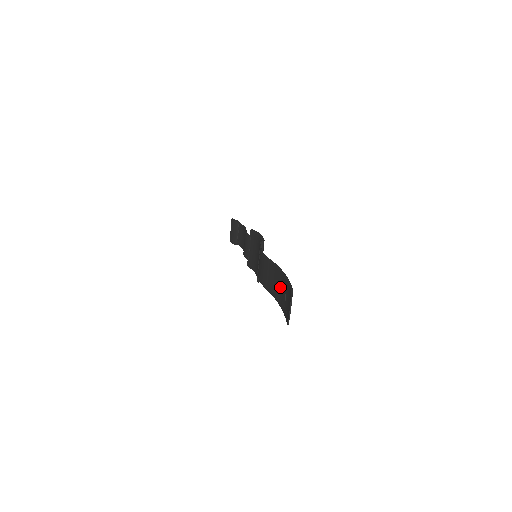
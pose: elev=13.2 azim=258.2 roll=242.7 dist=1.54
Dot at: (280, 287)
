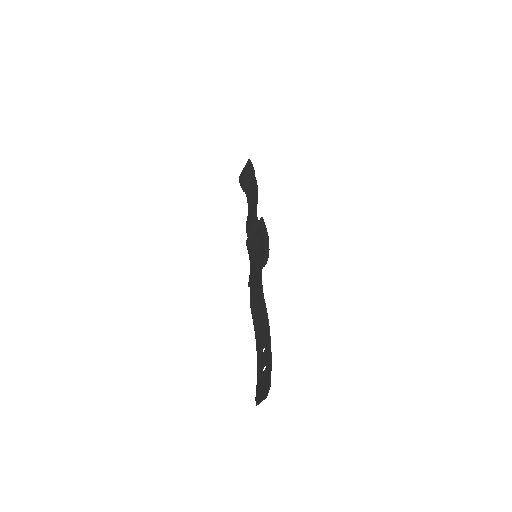
Dot at: (263, 346)
